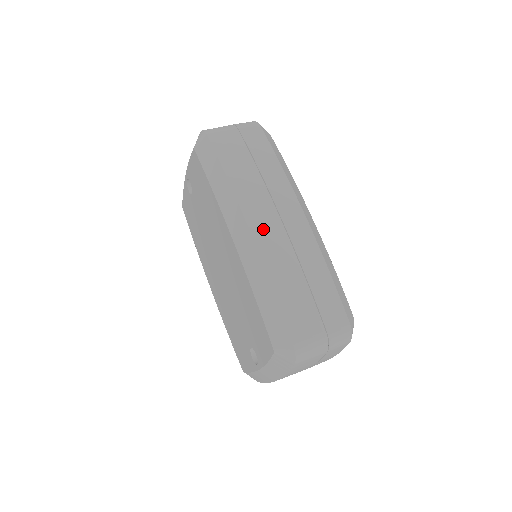
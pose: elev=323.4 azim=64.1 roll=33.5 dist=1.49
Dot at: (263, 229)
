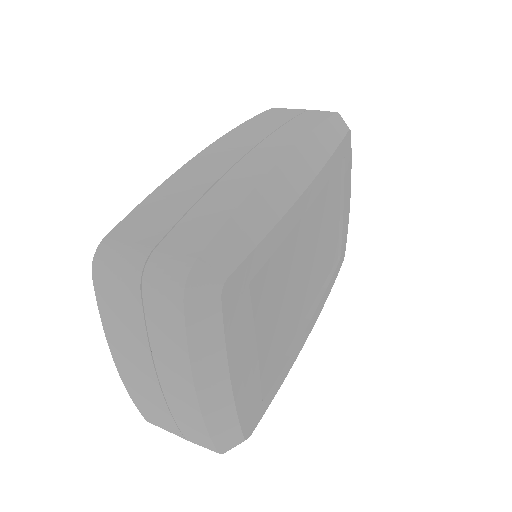
Dot at: (220, 150)
